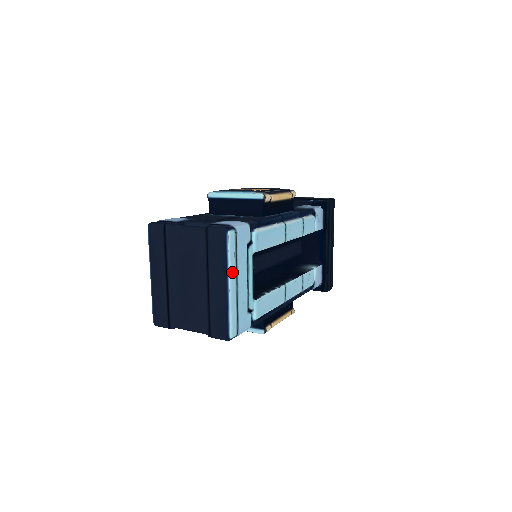
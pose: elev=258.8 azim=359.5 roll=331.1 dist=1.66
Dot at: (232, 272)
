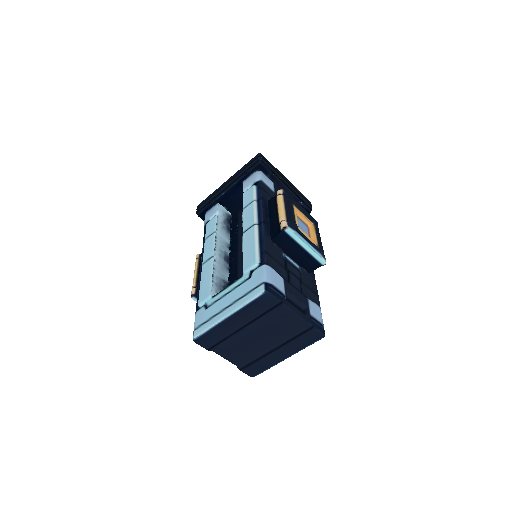
Dot at: occluded
